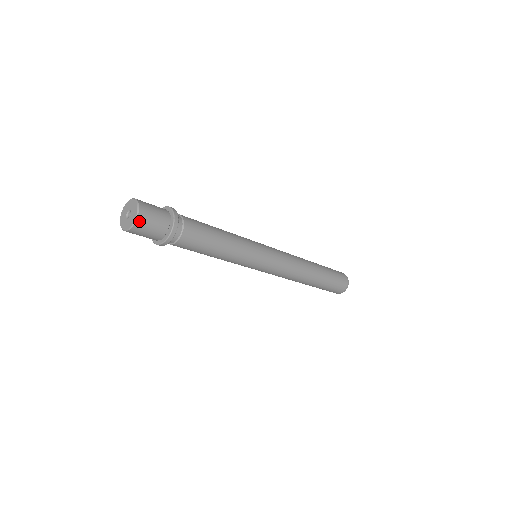
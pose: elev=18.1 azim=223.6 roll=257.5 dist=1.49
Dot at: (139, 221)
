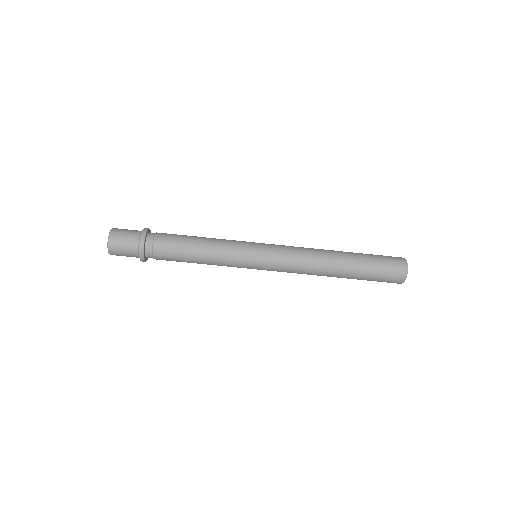
Dot at: (115, 229)
